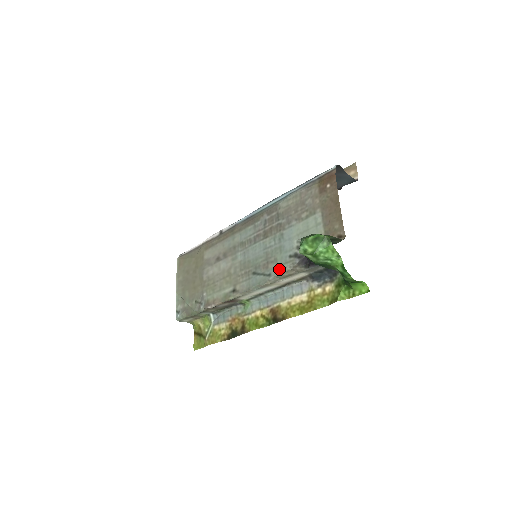
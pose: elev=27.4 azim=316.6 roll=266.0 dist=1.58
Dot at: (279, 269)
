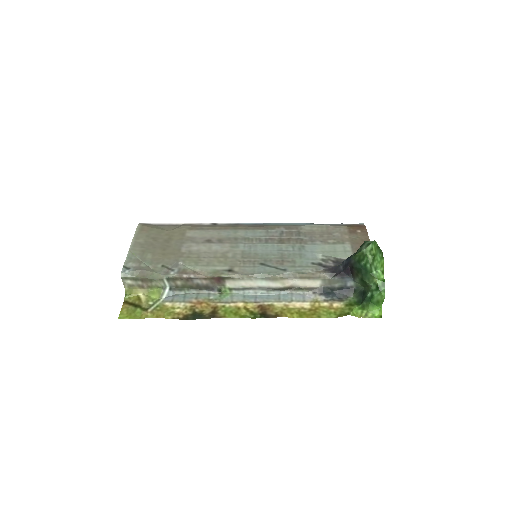
Dot at: (298, 268)
